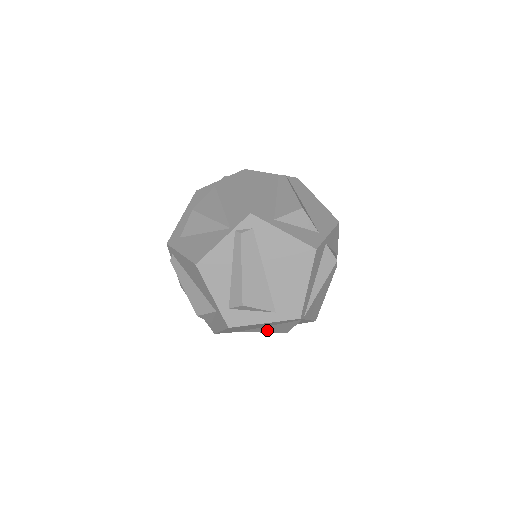
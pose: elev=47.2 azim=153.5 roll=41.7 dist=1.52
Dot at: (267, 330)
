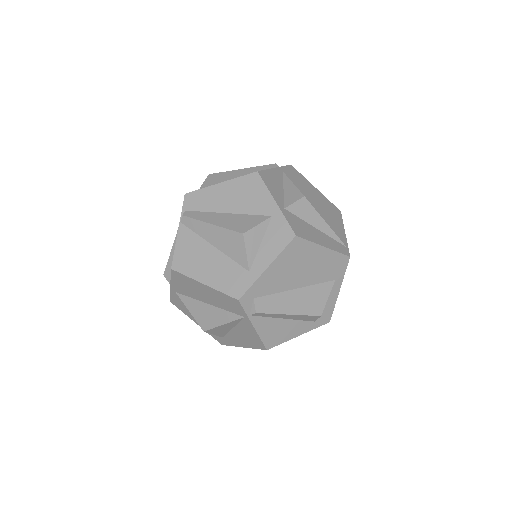
Dot at: occluded
